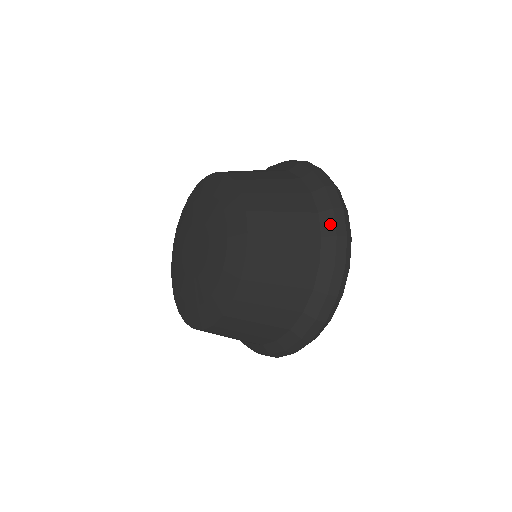
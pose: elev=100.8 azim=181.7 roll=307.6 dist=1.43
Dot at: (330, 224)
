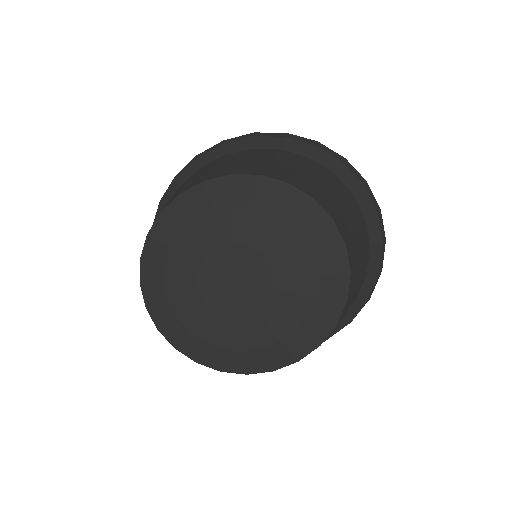
Dot at: (353, 313)
